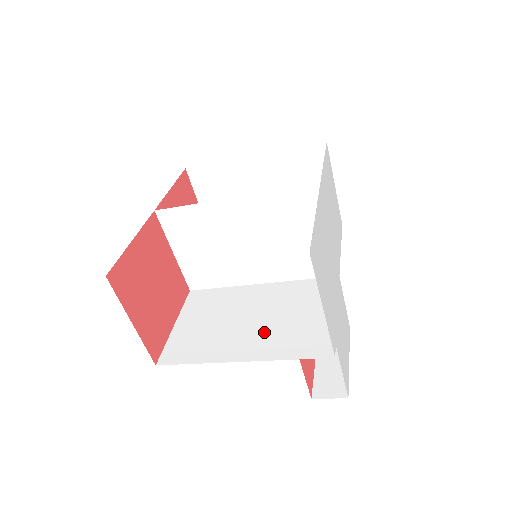
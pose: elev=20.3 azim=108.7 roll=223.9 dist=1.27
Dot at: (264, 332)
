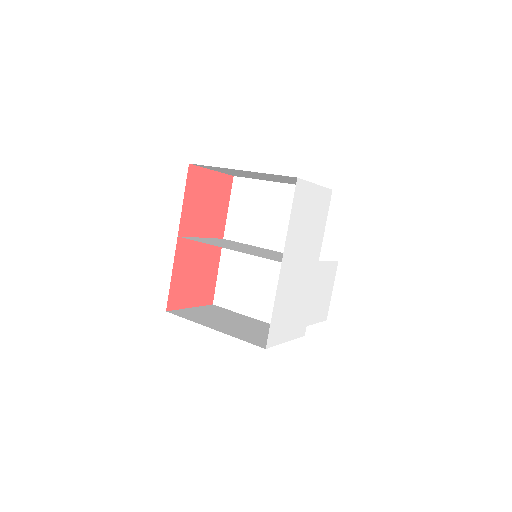
Dot at: (269, 300)
